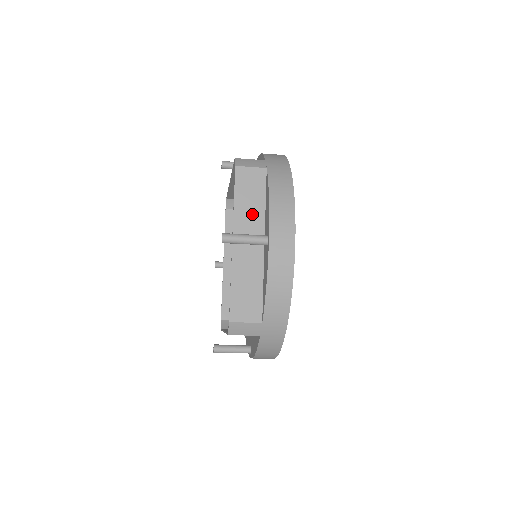
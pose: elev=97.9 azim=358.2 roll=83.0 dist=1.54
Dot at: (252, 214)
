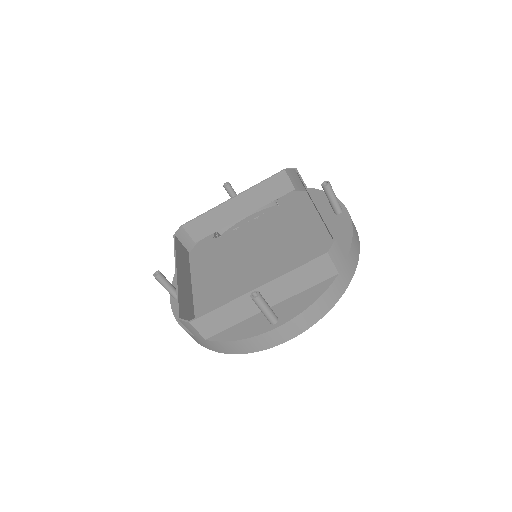
Dot at: (290, 287)
